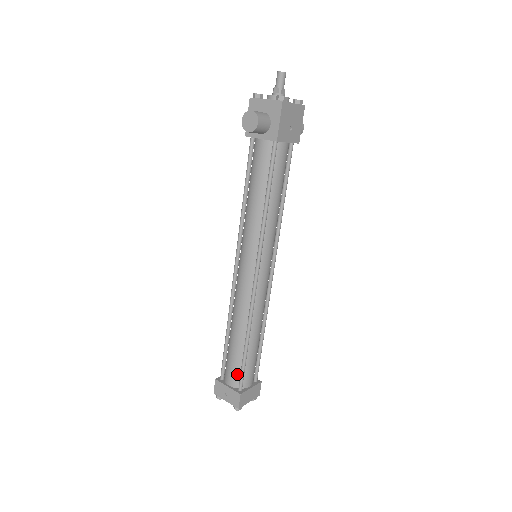
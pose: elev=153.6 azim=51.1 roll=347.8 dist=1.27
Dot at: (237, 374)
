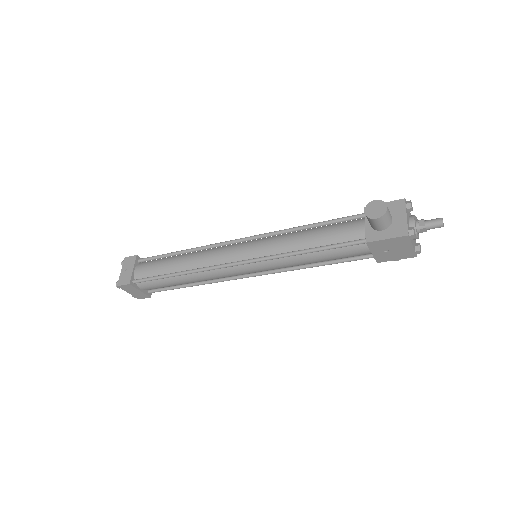
Dot at: (146, 274)
